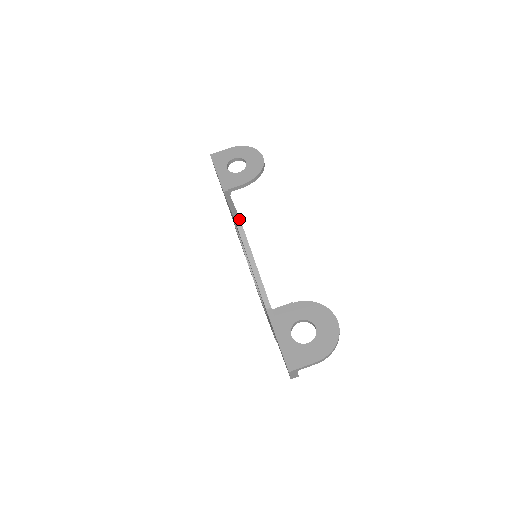
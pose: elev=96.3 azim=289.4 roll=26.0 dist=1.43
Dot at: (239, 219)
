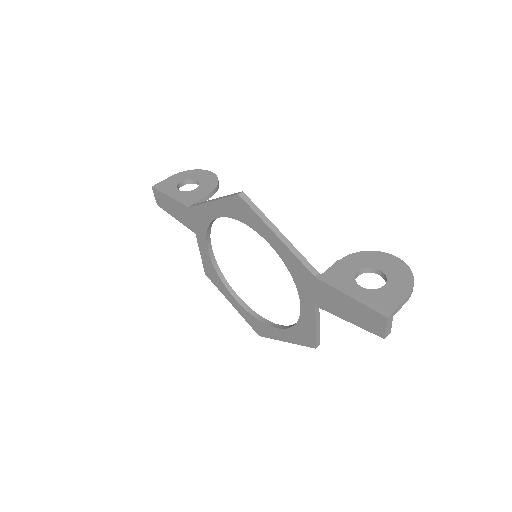
Dot at: (242, 192)
